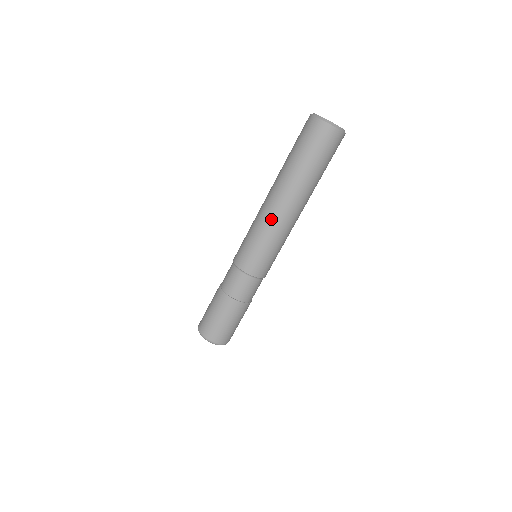
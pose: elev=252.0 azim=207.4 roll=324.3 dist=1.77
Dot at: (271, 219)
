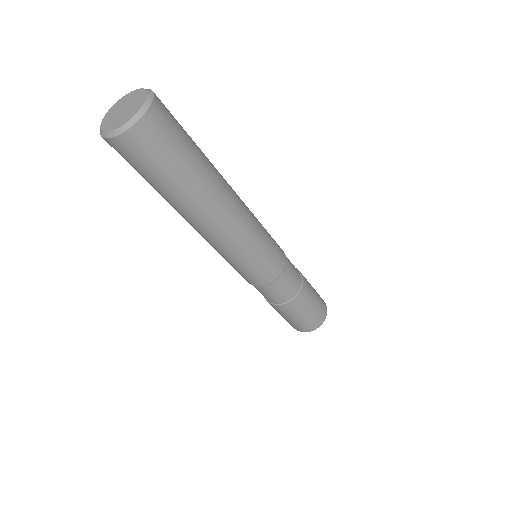
Dot at: (213, 244)
